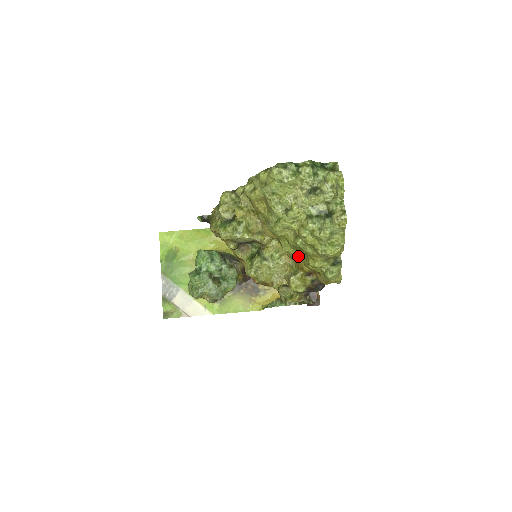
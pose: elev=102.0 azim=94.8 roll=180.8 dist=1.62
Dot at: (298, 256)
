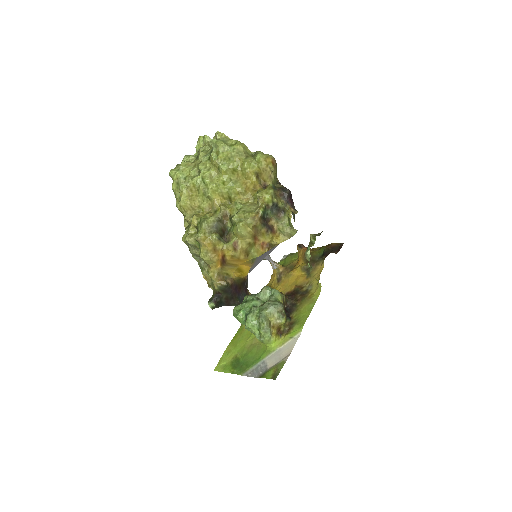
Dot at: (242, 184)
